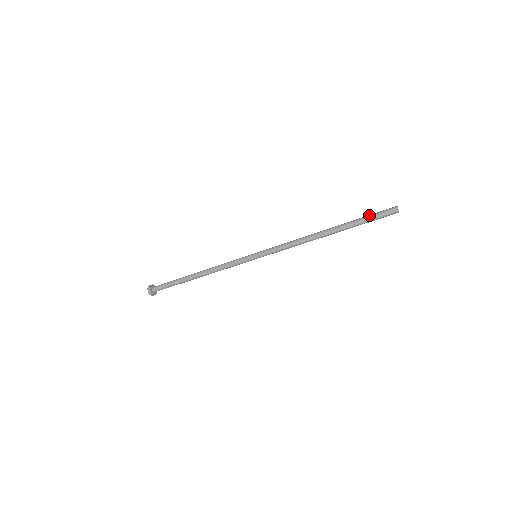
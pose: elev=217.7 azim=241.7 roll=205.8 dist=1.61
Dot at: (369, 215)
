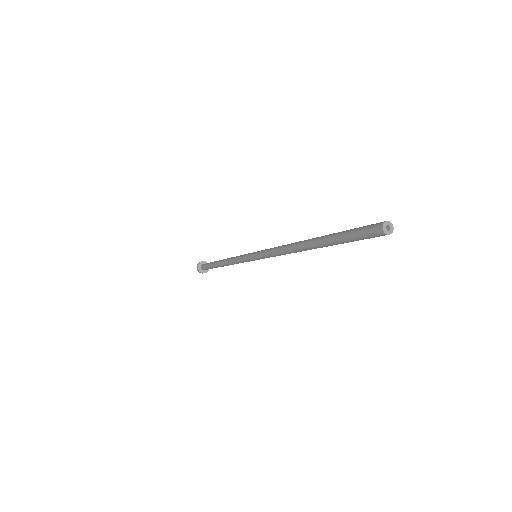
Dot at: (347, 237)
